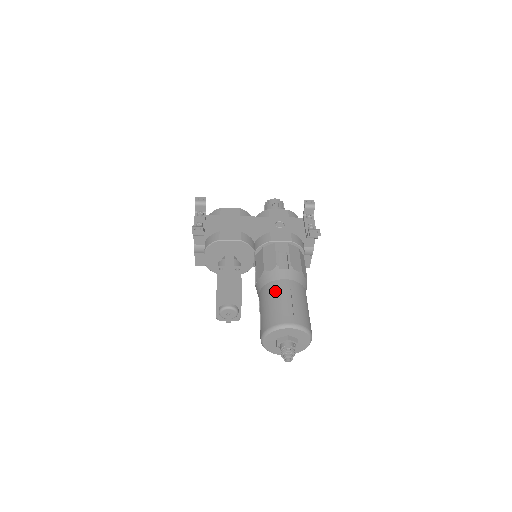
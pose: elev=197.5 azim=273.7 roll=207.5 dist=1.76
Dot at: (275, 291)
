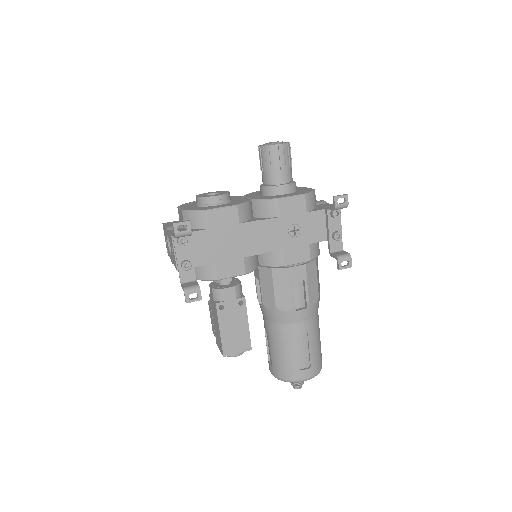
Dot at: (291, 339)
